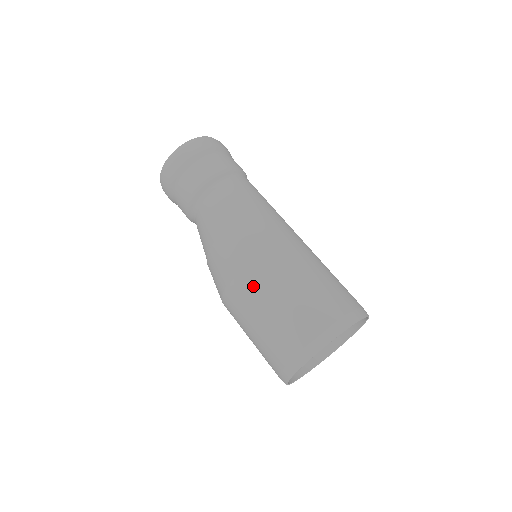
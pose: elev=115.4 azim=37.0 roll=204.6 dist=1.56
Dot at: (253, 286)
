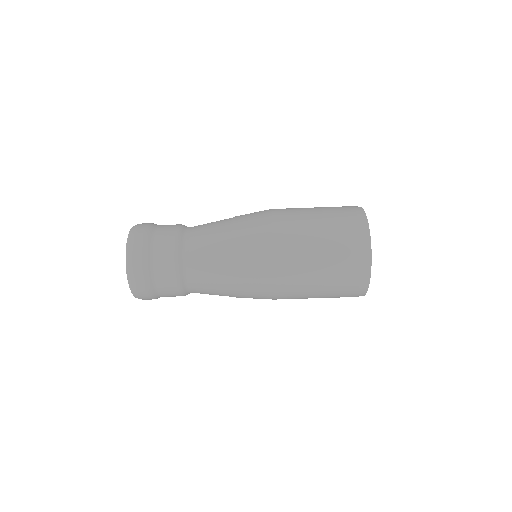
Dot at: occluded
